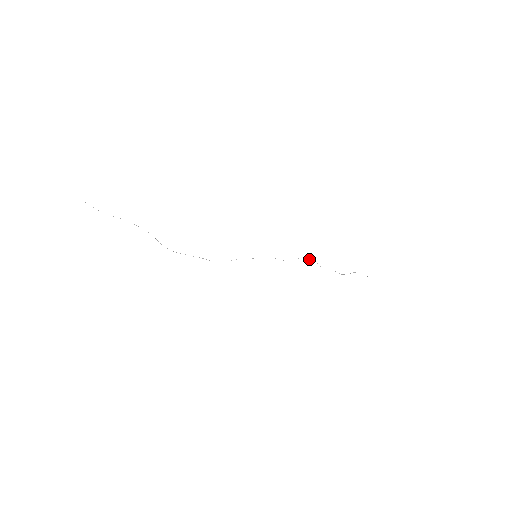
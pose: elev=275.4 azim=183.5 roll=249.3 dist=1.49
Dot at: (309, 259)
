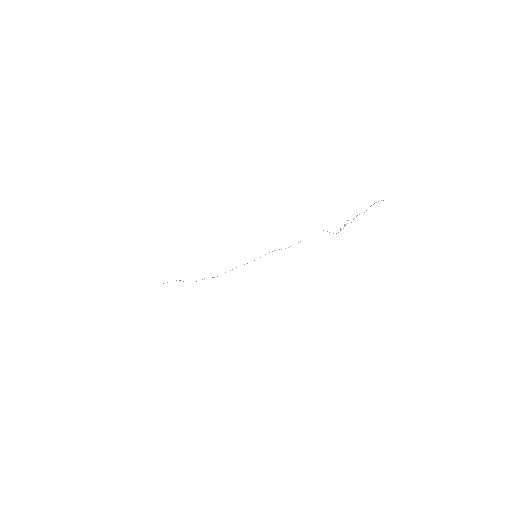
Dot at: occluded
